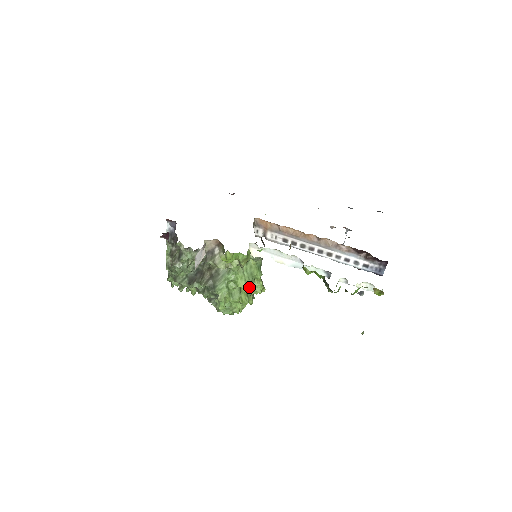
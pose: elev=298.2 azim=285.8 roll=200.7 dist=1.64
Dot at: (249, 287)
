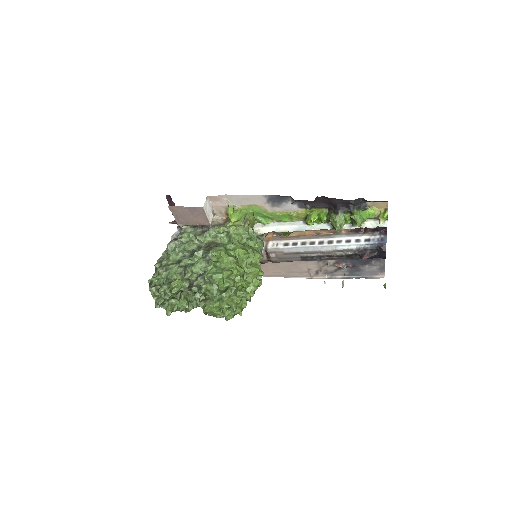
Dot at: occluded
